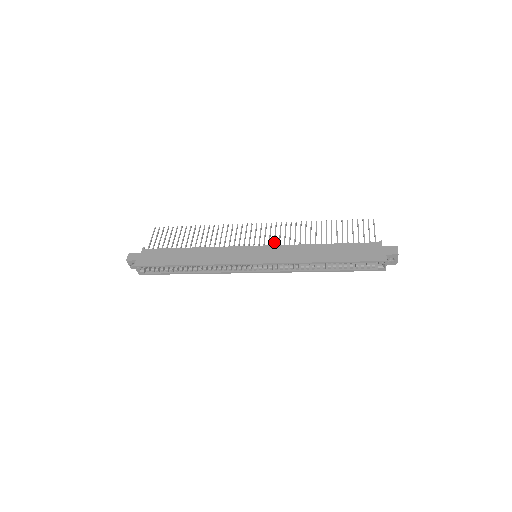
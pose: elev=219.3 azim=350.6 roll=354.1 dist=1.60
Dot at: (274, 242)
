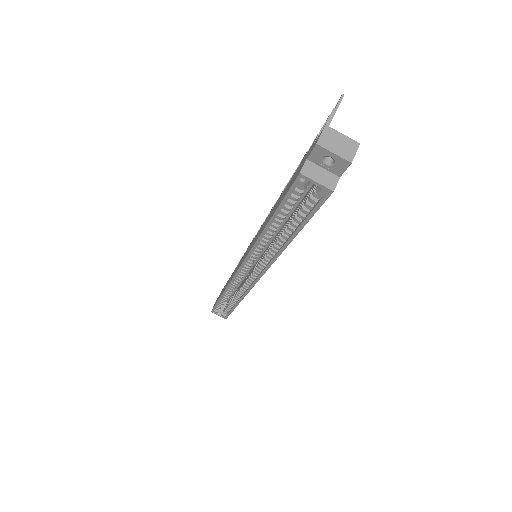
Dot at: occluded
